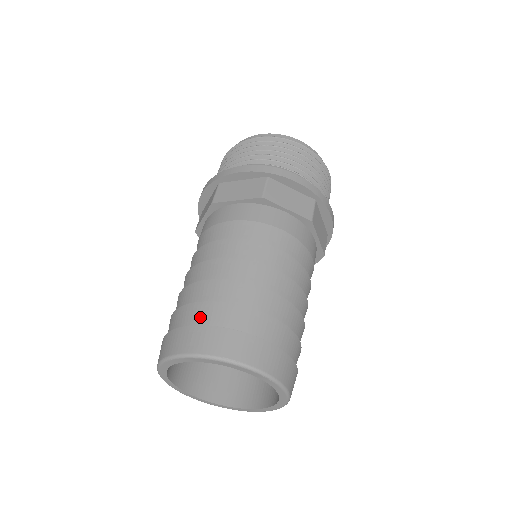
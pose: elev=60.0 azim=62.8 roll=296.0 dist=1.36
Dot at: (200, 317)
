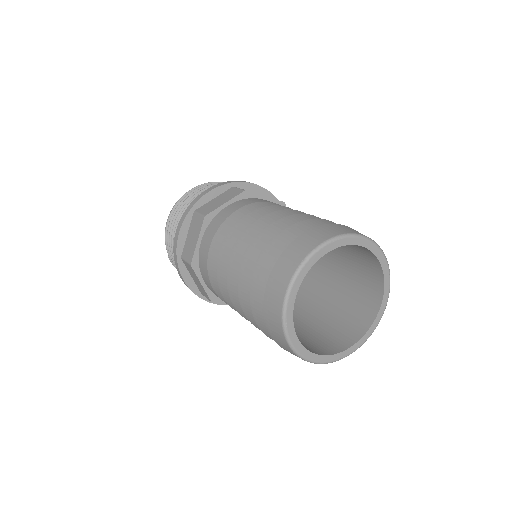
Dot at: occluded
